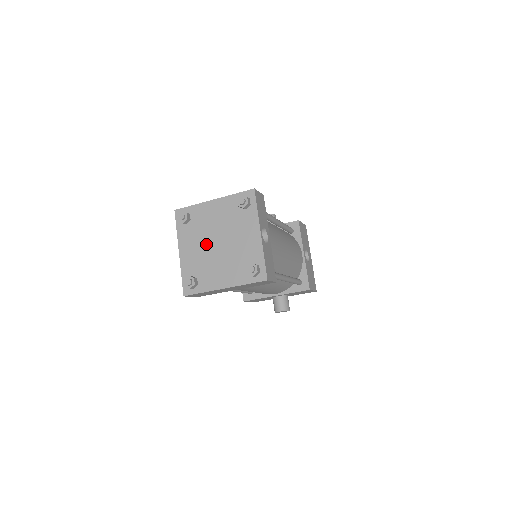
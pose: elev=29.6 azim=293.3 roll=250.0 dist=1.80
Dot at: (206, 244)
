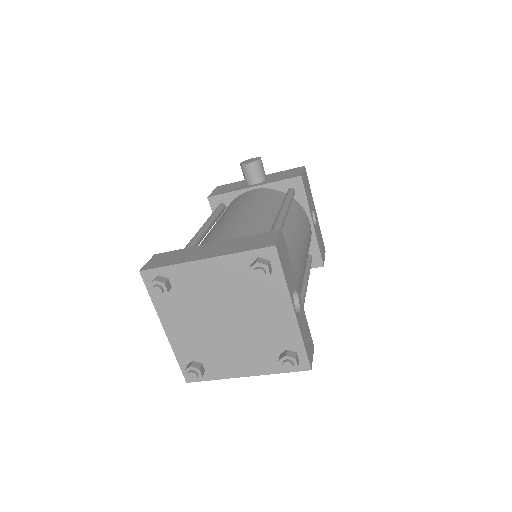
Dot at: (206, 322)
